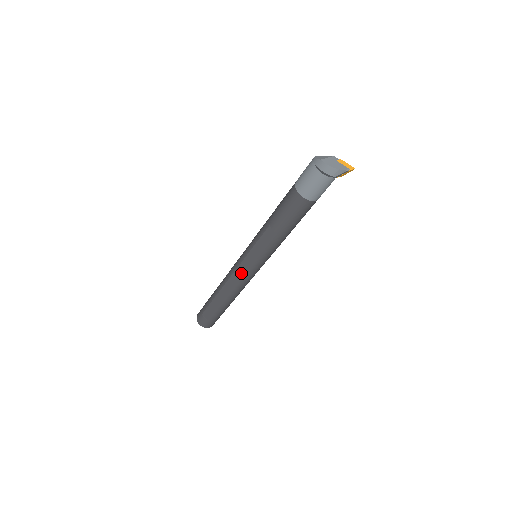
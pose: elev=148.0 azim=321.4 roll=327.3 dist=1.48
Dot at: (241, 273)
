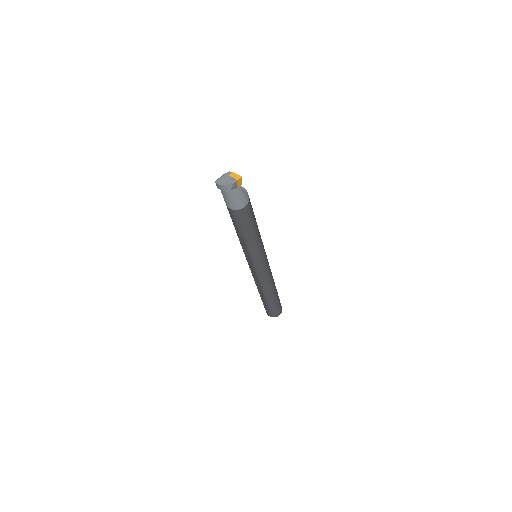
Dot at: (254, 273)
